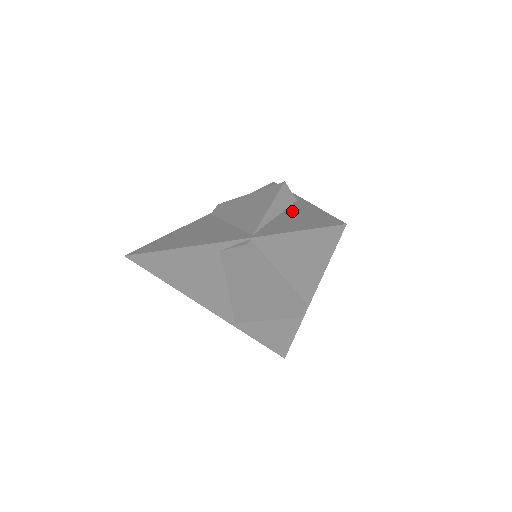
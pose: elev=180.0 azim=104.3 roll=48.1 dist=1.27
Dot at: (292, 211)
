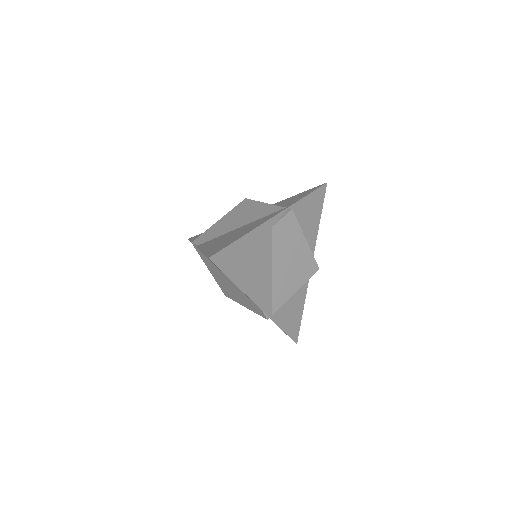
Dot at: occluded
